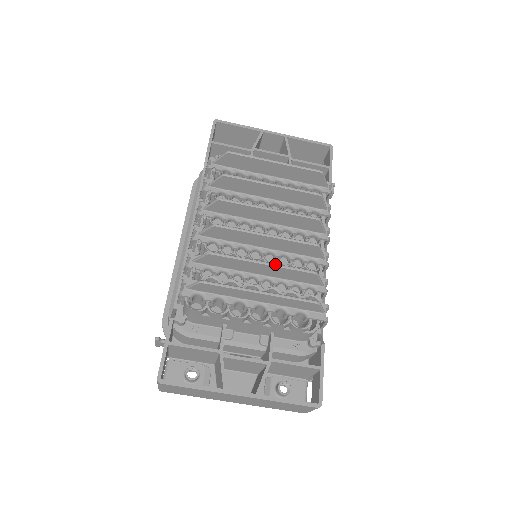
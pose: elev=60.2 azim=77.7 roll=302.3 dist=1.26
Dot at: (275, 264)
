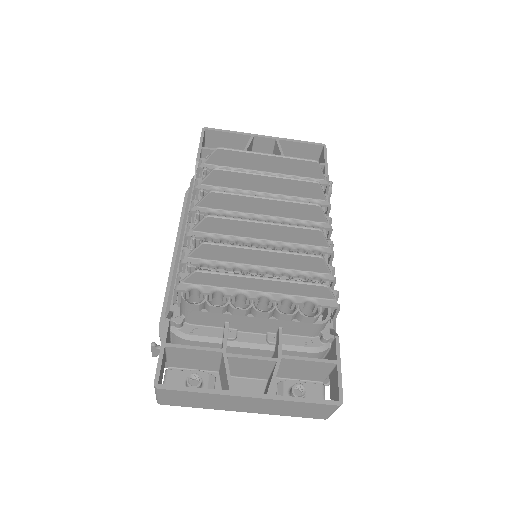
Dot at: (276, 250)
